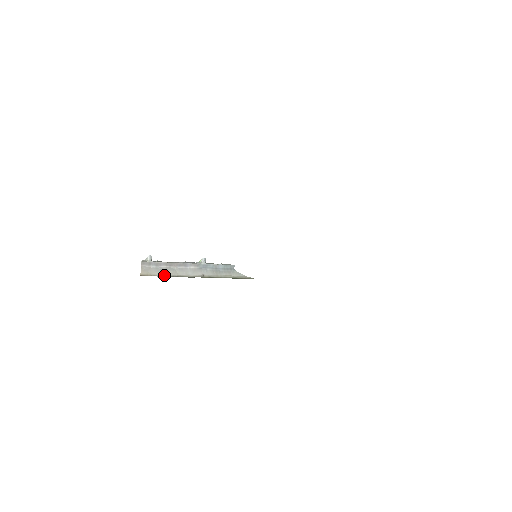
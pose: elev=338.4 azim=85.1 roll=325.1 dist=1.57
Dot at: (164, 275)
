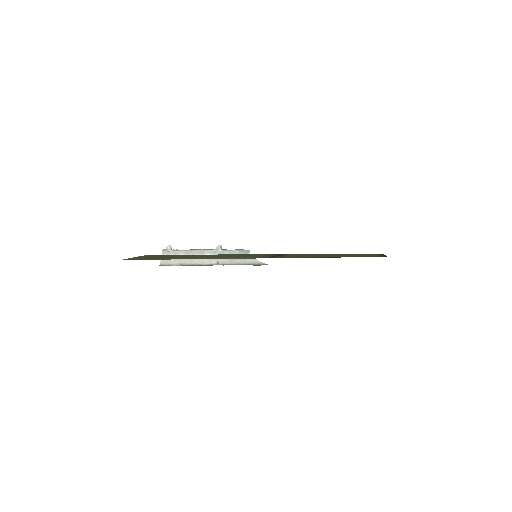
Dot at: (181, 264)
